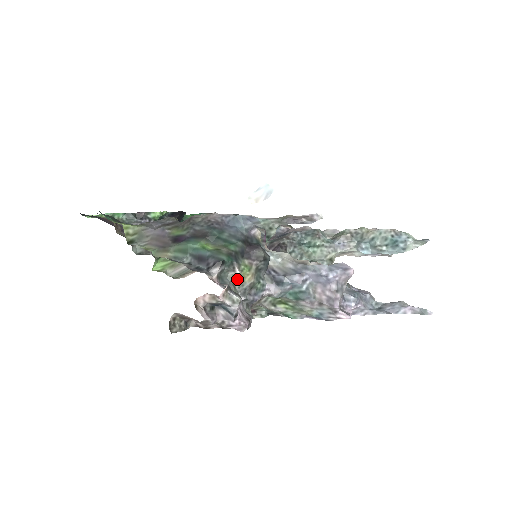
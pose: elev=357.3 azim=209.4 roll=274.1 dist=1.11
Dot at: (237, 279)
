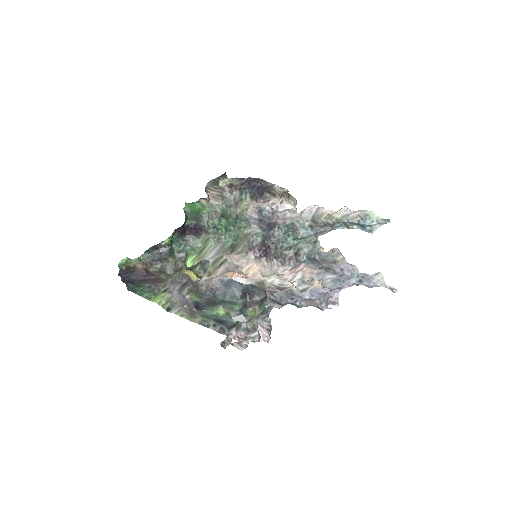
Dot at: (250, 319)
